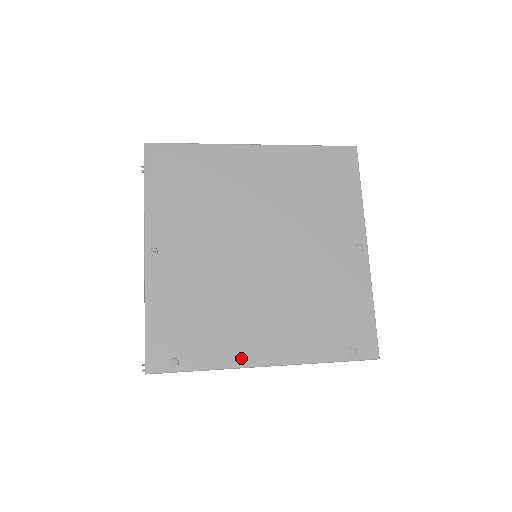
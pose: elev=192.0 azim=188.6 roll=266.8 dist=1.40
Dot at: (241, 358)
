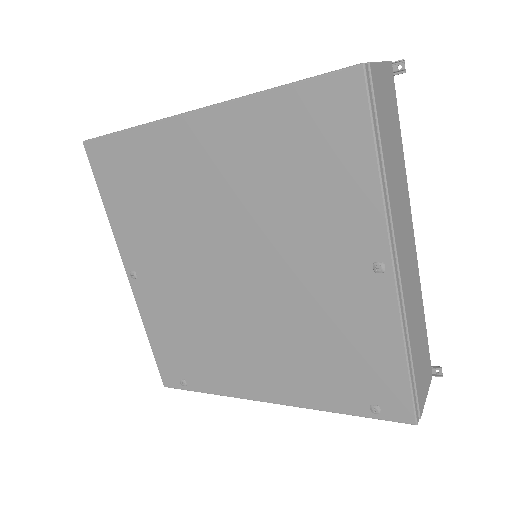
Dot at: (241, 390)
